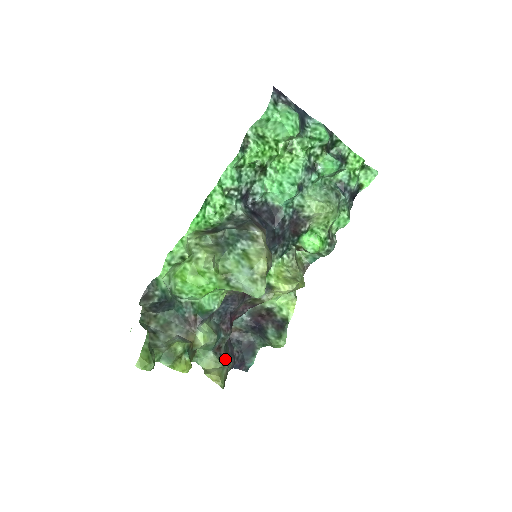
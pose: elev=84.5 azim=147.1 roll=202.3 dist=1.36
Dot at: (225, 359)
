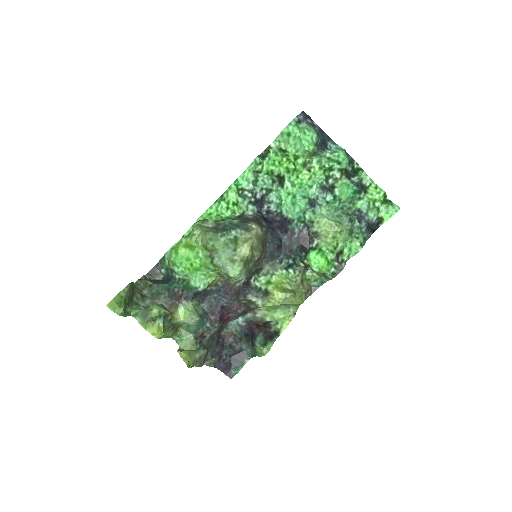
Dot at: (203, 346)
